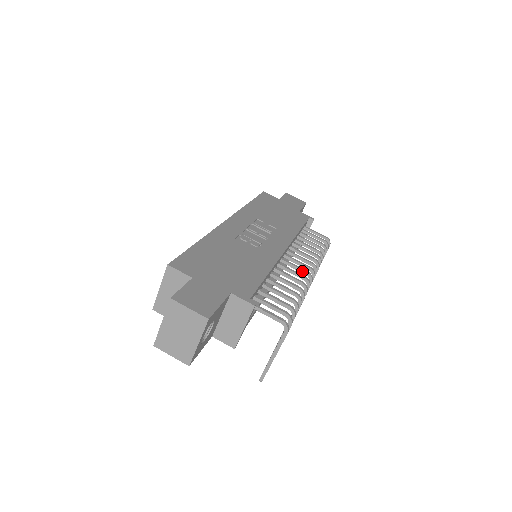
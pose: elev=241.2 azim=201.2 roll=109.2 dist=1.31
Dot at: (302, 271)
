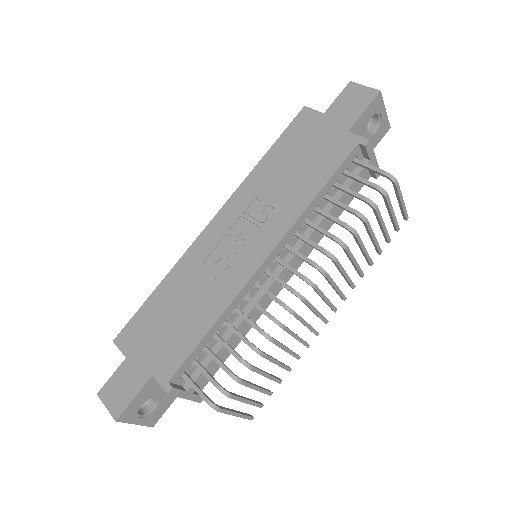
Dot at: (287, 289)
